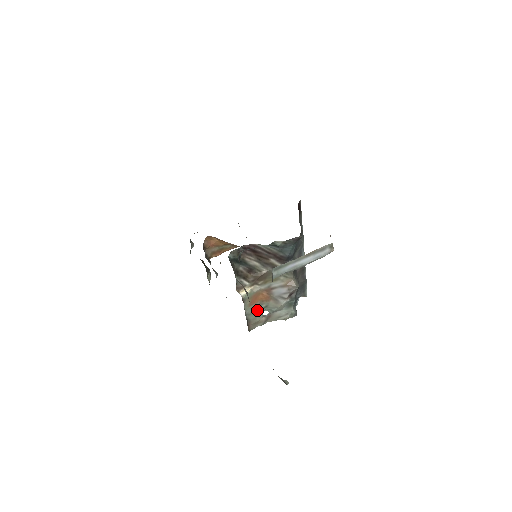
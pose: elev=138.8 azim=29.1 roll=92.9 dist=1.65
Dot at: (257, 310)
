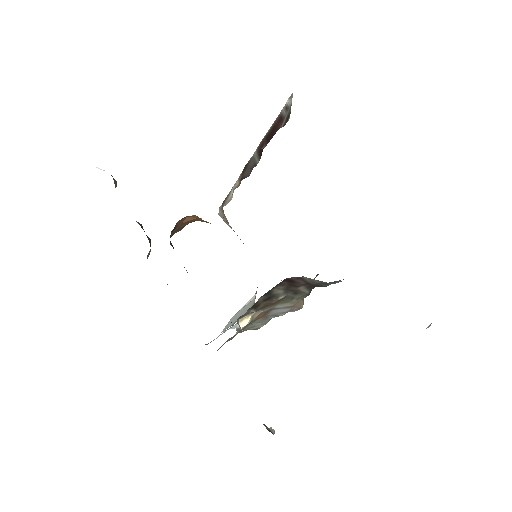
Dot at: (240, 331)
